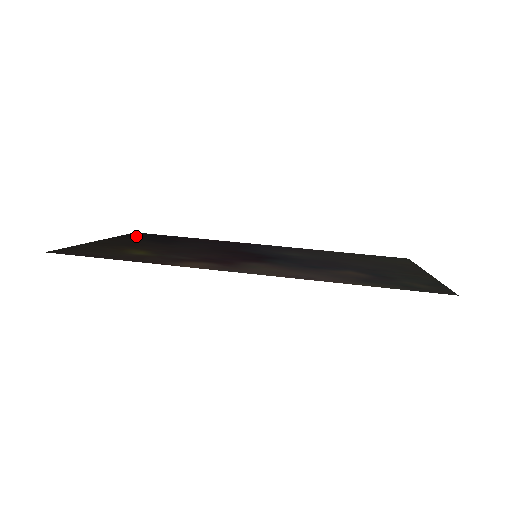
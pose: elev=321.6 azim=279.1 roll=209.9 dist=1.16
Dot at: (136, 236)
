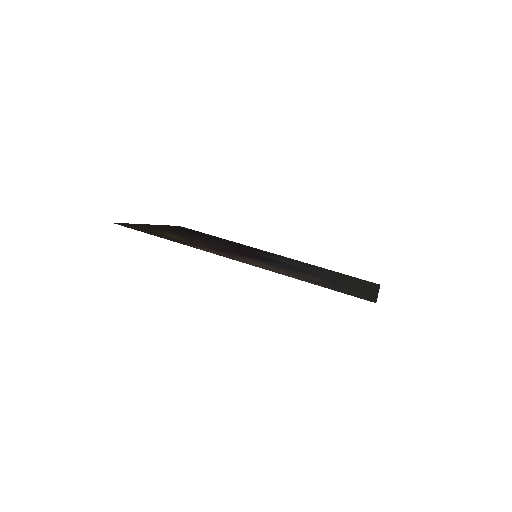
Dot at: (178, 228)
